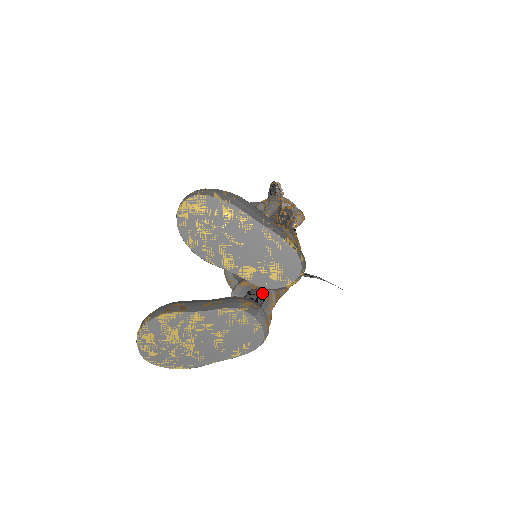
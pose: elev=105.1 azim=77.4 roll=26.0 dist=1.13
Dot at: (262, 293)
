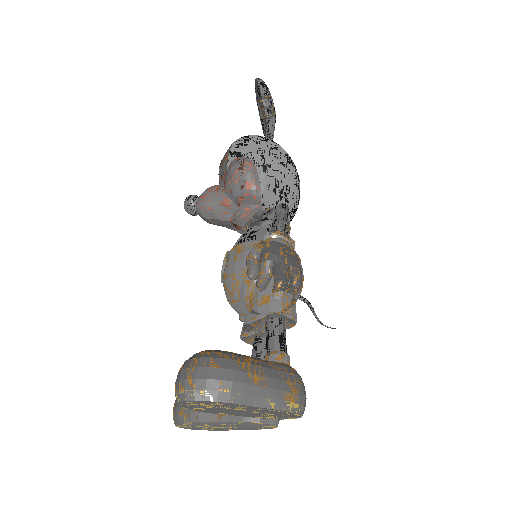
Dot at: occluded
